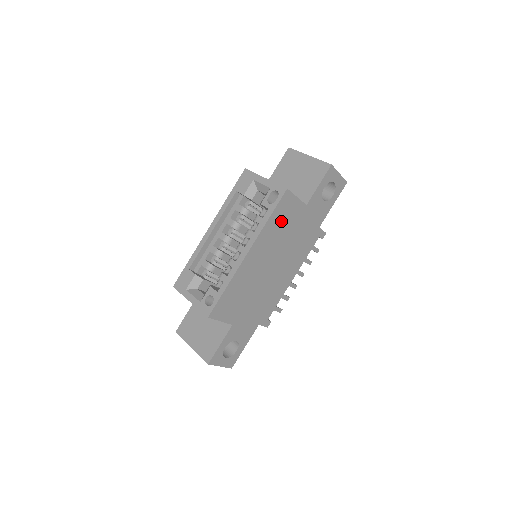
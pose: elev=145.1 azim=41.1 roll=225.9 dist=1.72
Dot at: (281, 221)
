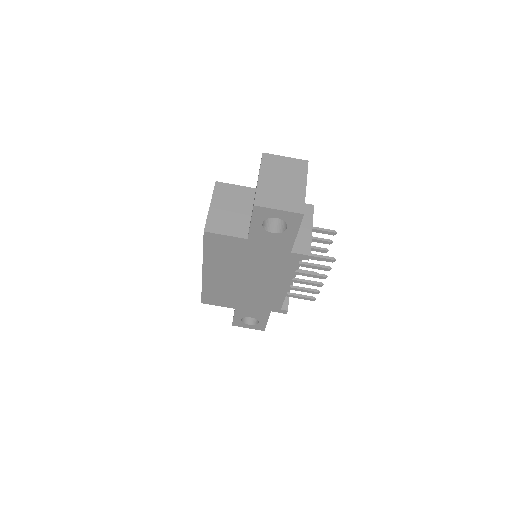
Dot at: (222, 252)
